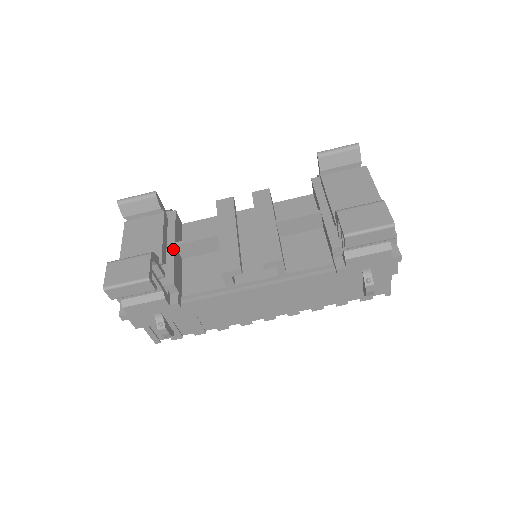
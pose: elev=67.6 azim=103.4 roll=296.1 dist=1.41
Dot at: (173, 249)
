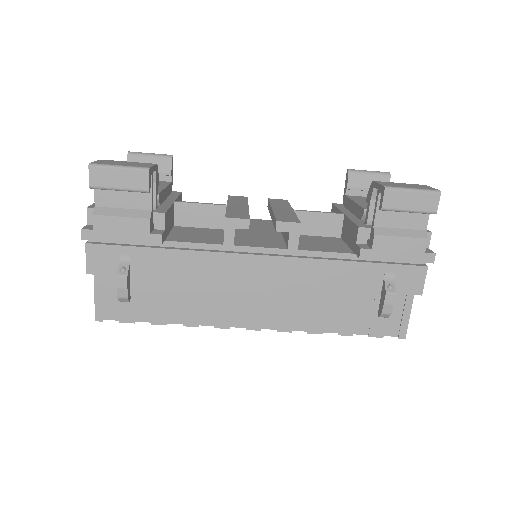
Dot at: (172, 202)
